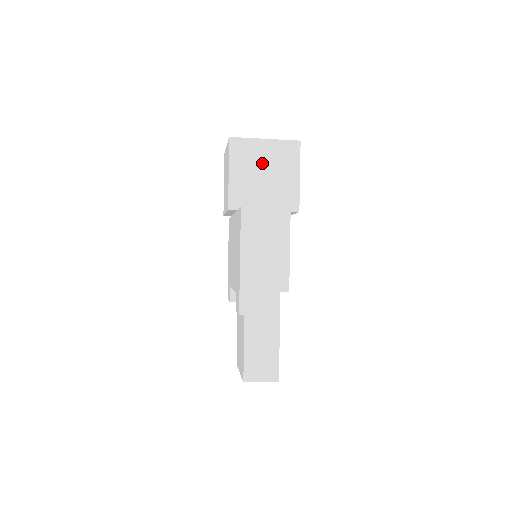
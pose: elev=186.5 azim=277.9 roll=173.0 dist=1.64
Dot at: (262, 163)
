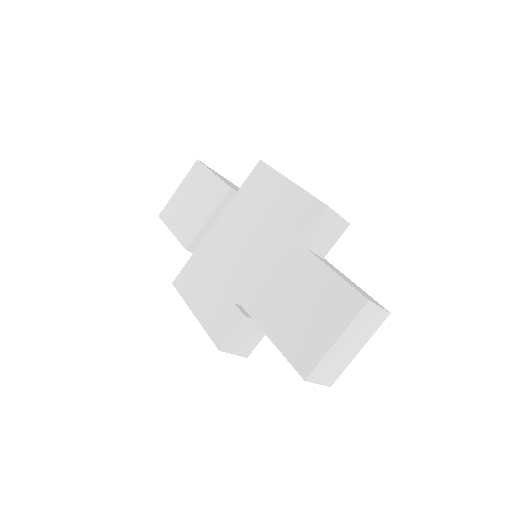
Dot at: (230, 183)
